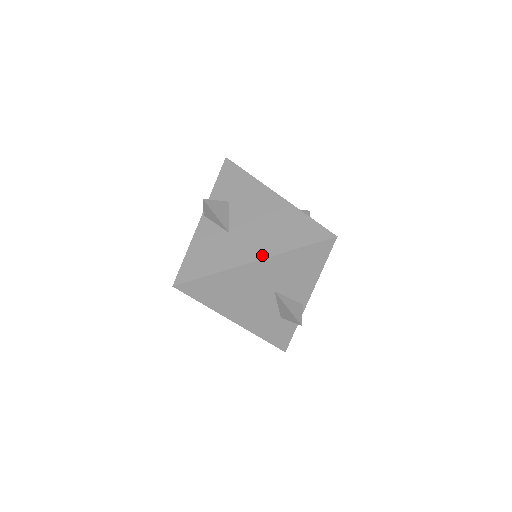
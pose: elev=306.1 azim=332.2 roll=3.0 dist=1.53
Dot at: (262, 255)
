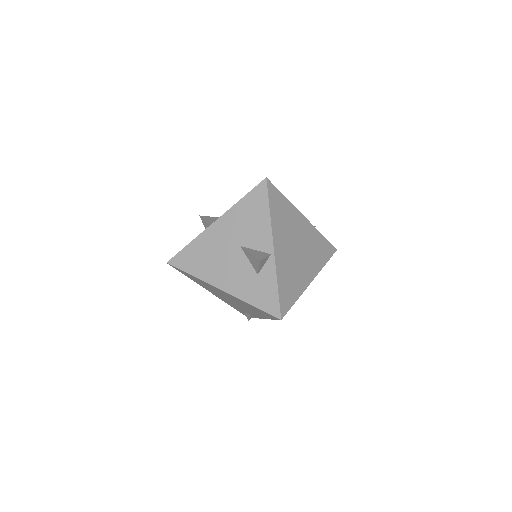
Dot at: (220, 216)
